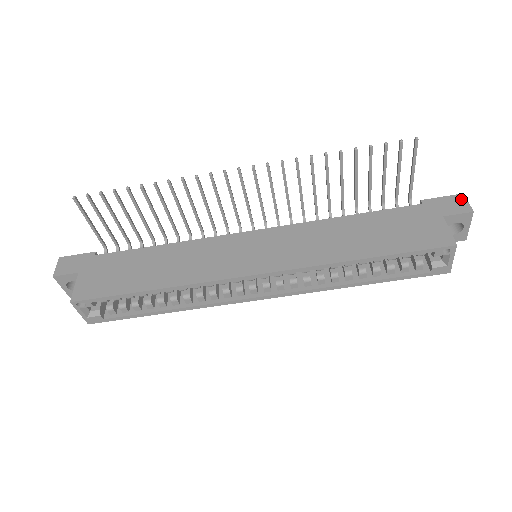
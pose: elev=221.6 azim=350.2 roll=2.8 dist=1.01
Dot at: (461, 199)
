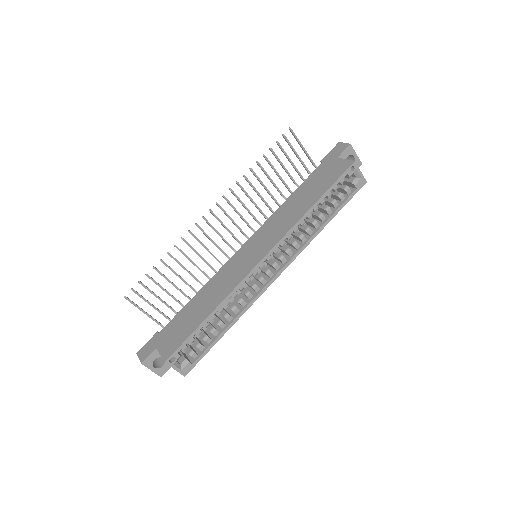
Dot at: (340, 145)
